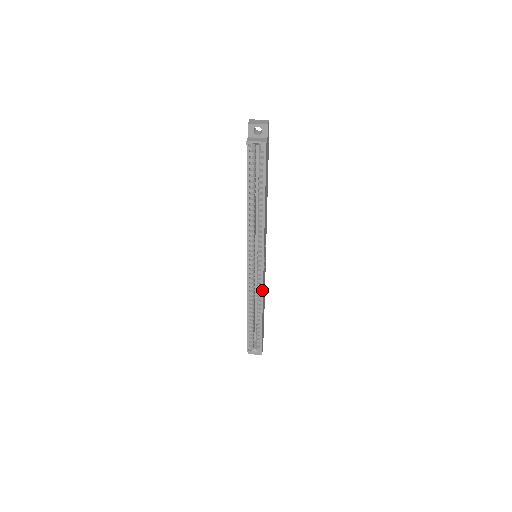
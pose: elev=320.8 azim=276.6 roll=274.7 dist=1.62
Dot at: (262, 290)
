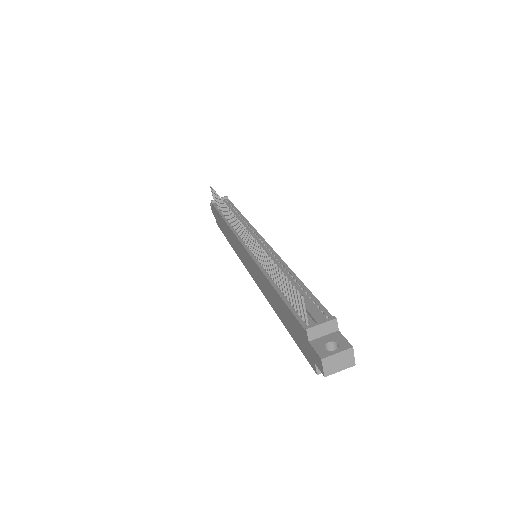
Dot at: occluded
